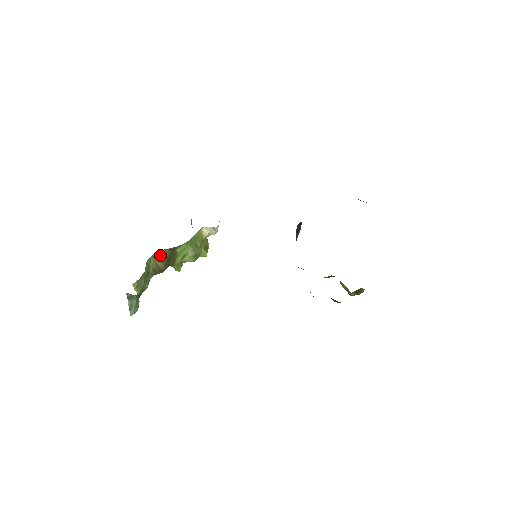
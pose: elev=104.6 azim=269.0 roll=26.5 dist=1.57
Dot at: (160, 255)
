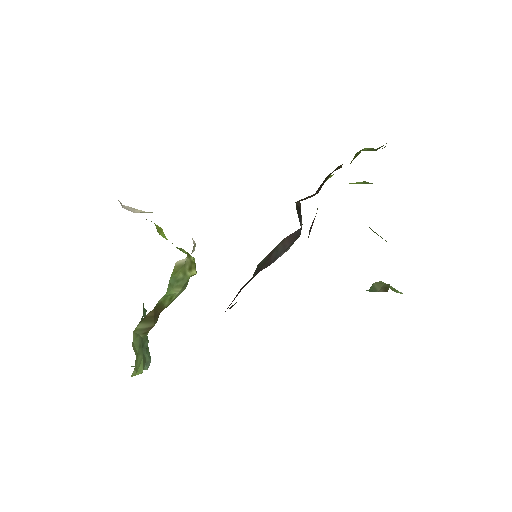
Dot at: (143, 322)
